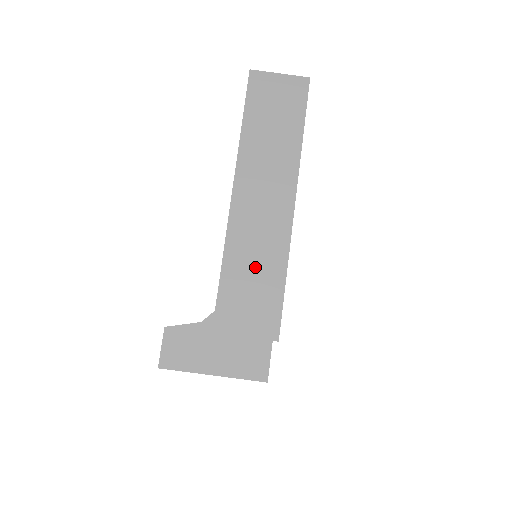
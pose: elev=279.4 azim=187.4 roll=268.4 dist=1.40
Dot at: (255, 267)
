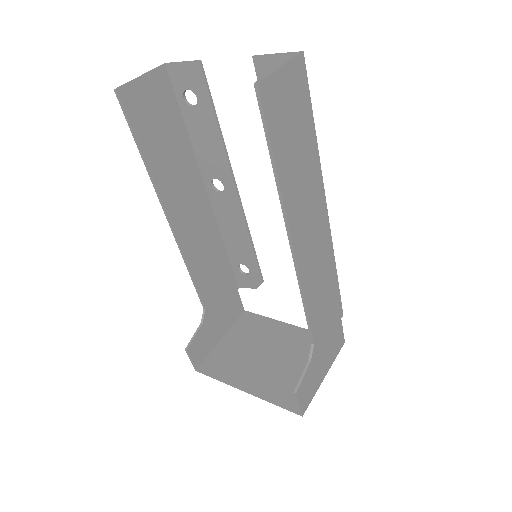
Dot at: (323, 288)
